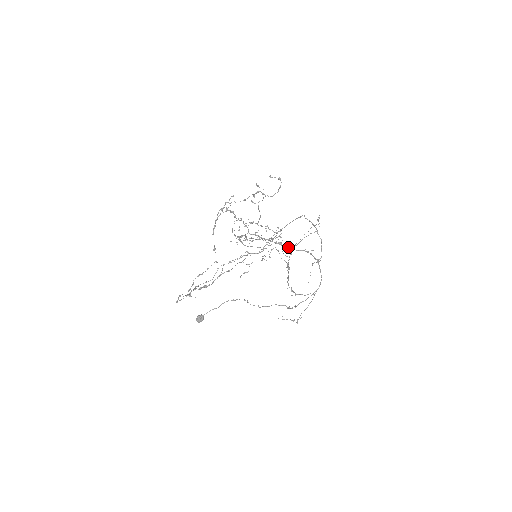
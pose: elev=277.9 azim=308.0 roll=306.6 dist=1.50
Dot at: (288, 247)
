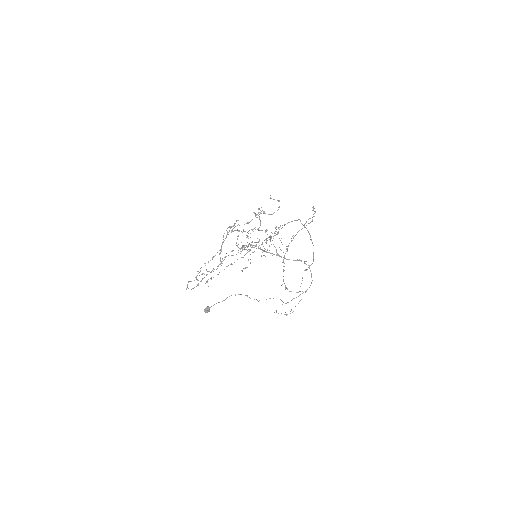
Dot at: (284, 257)
